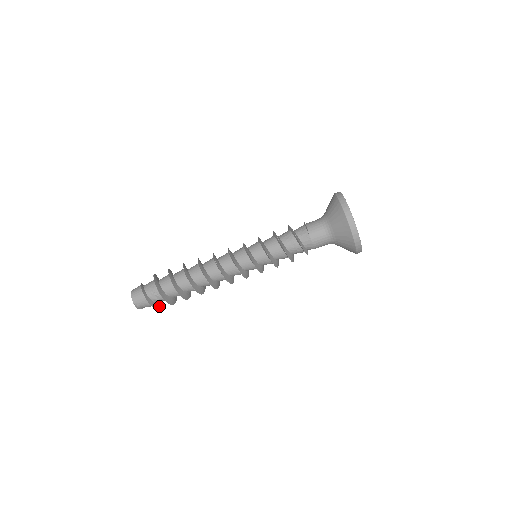
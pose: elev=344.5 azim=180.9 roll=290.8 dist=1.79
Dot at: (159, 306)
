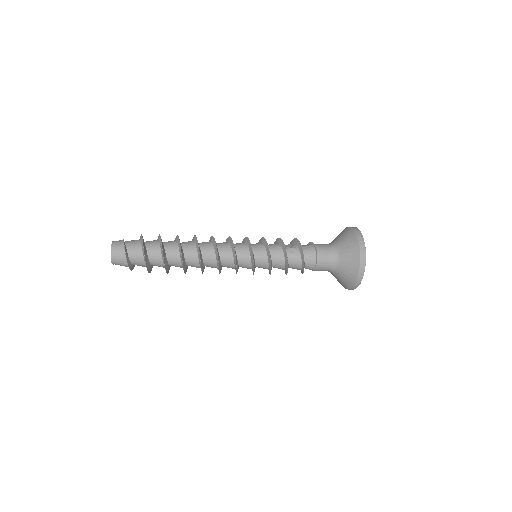
Dot at: occluded
